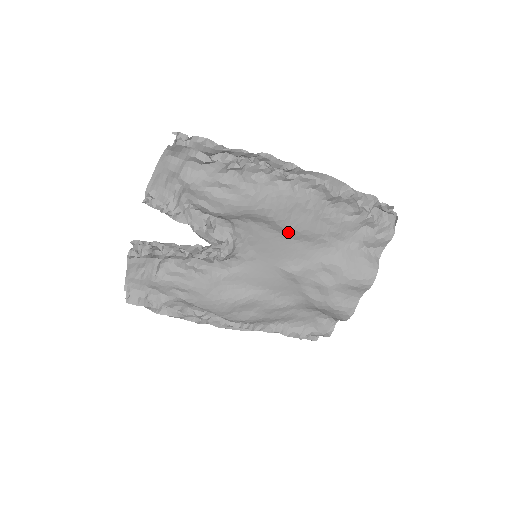
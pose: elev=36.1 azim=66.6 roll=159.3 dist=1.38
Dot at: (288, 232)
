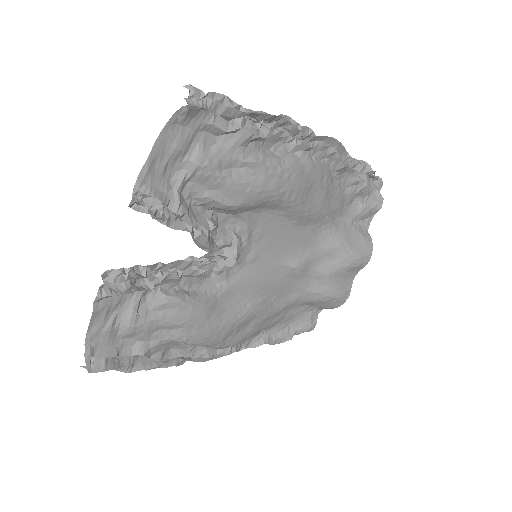
Dot at: (300, 217)
